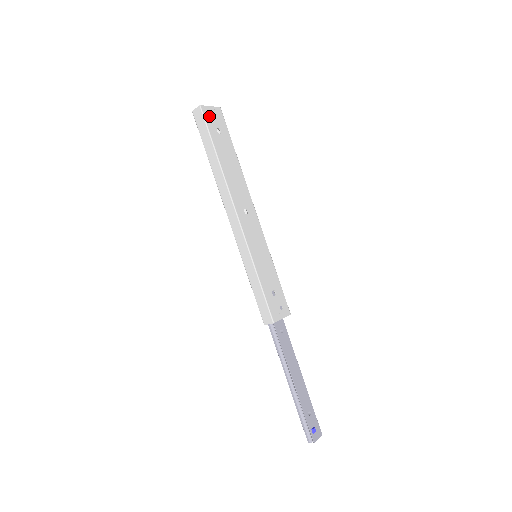
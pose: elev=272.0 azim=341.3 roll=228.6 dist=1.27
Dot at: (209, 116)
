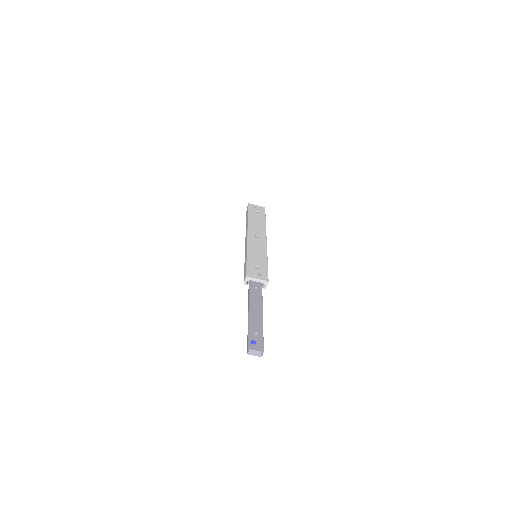
Dot at: (253, 207)
